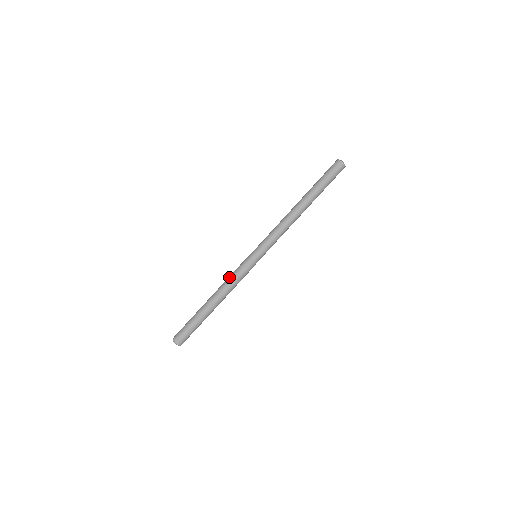
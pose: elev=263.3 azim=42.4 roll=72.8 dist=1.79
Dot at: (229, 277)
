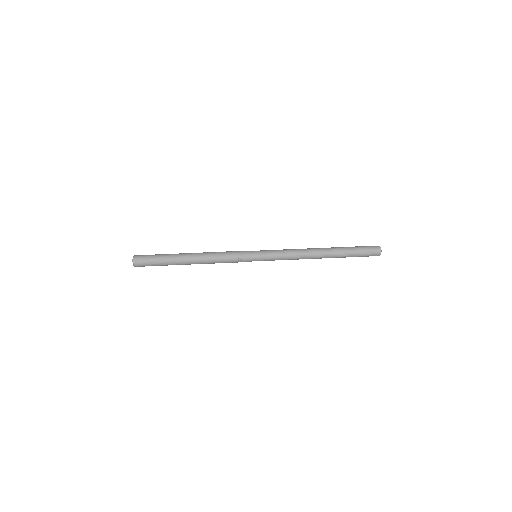
Dot at: occluded
